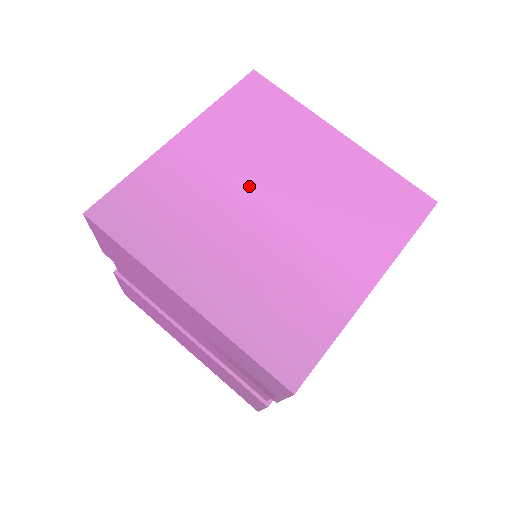
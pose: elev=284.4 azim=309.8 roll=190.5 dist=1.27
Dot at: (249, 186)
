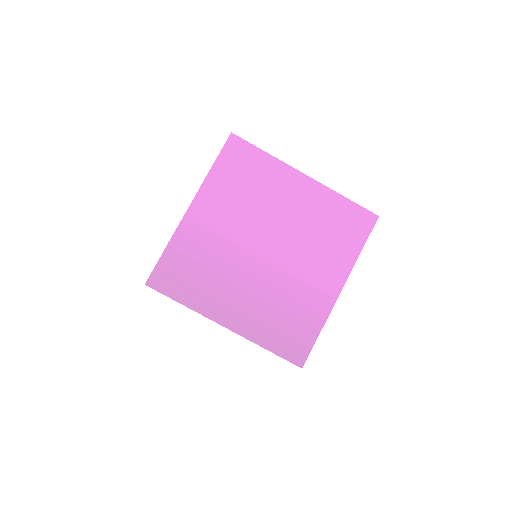
Dot at: (248, 236)
